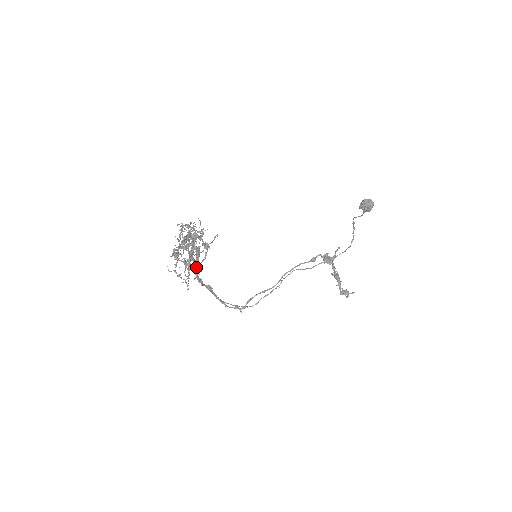
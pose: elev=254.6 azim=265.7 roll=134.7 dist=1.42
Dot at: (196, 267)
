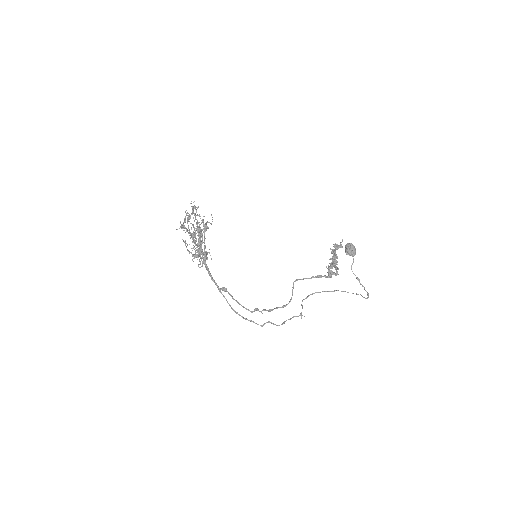
Dot at: (197, 225)
